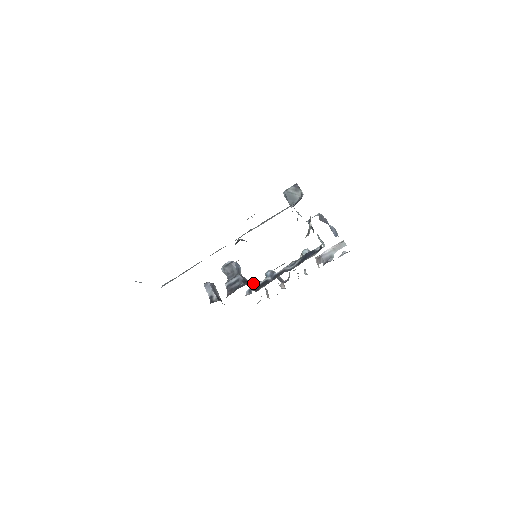
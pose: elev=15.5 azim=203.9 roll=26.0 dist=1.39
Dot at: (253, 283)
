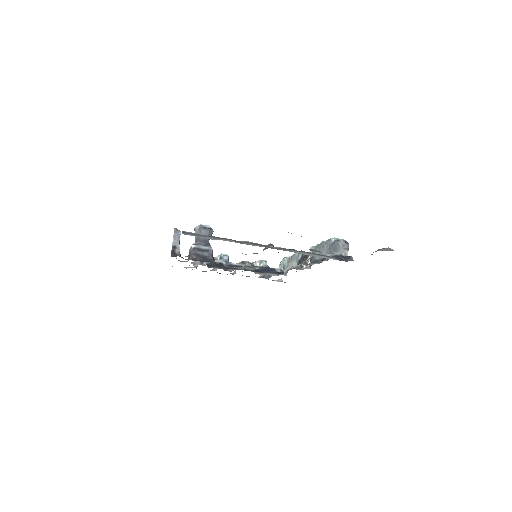
Dot at: occluded
